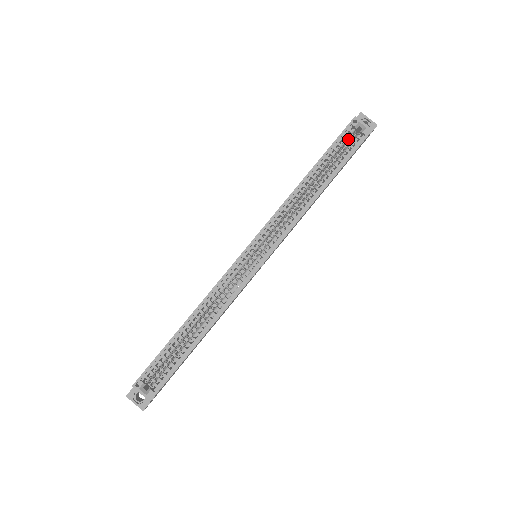
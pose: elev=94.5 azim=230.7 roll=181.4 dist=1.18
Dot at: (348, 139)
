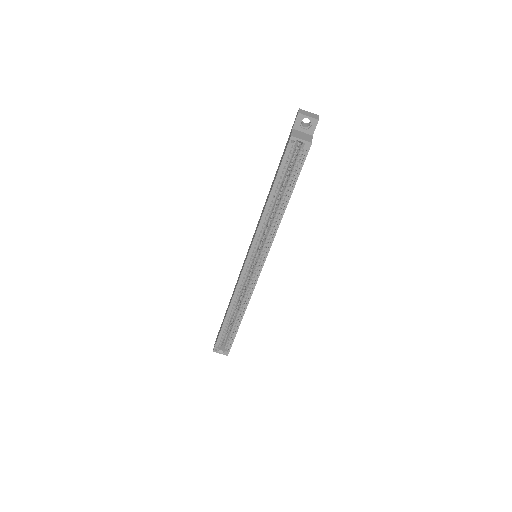
Dot at: occluded
